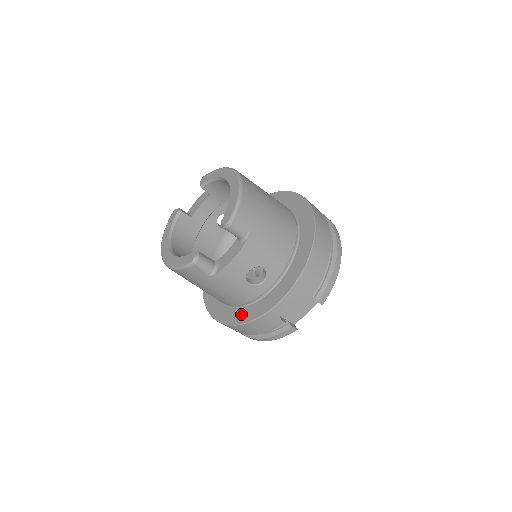
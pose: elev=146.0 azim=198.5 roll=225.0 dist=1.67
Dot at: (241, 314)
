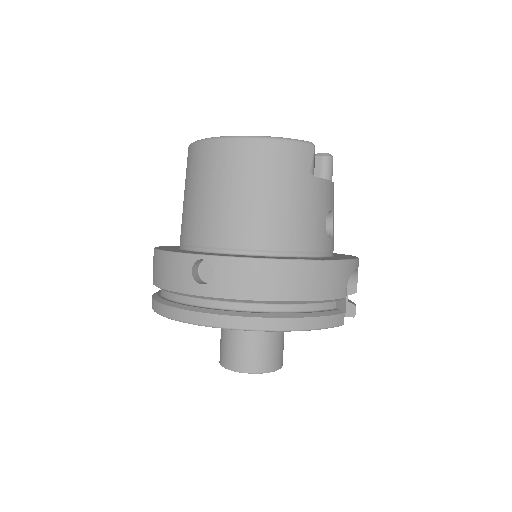
Dot at: occluded
